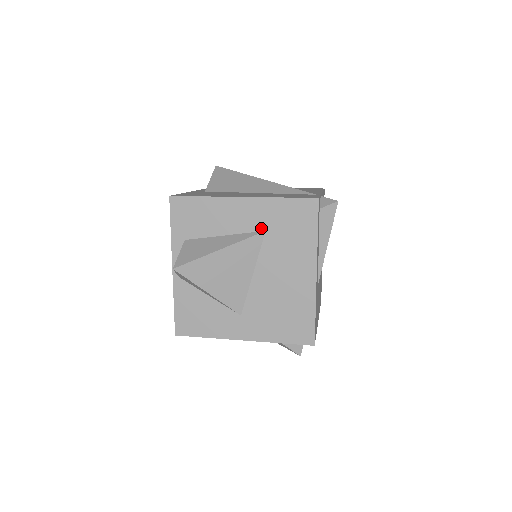
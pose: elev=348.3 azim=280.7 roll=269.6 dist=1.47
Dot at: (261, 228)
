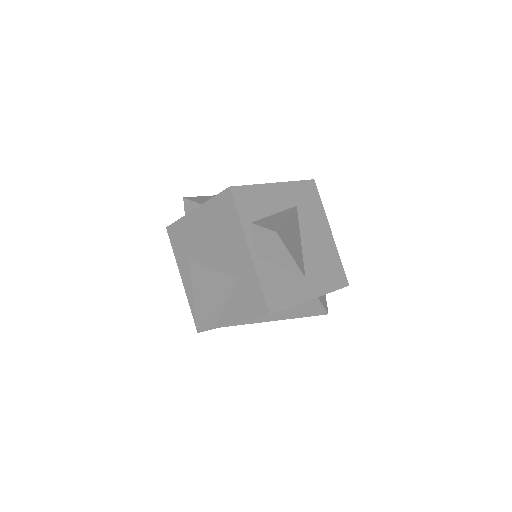
Dot at: (294, 204)
